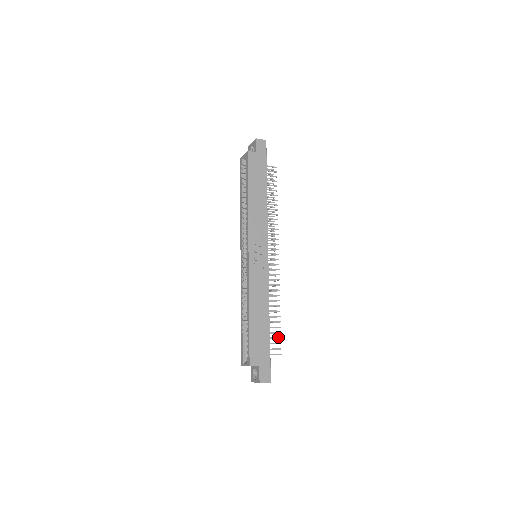
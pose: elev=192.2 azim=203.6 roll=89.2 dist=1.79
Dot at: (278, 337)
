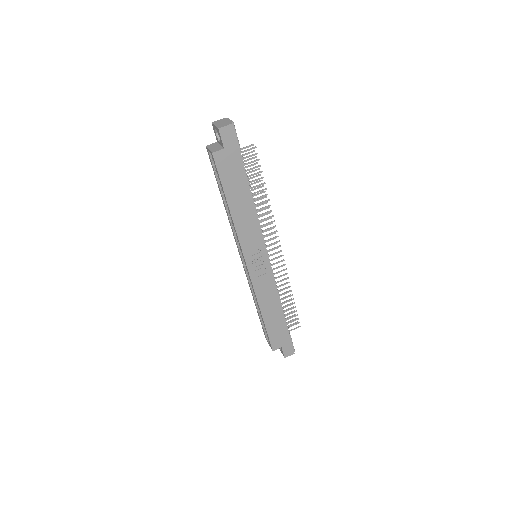
Dot at: (295, 315)
